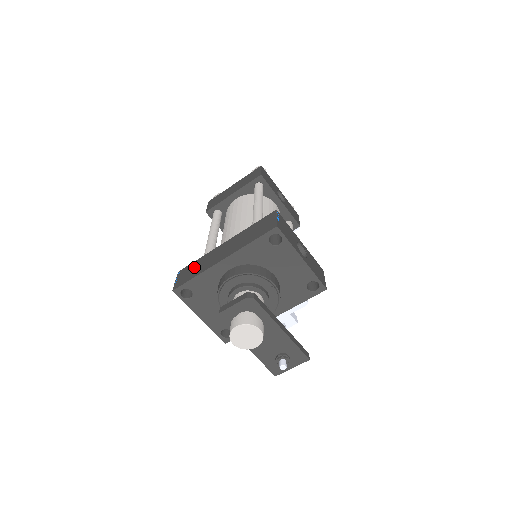
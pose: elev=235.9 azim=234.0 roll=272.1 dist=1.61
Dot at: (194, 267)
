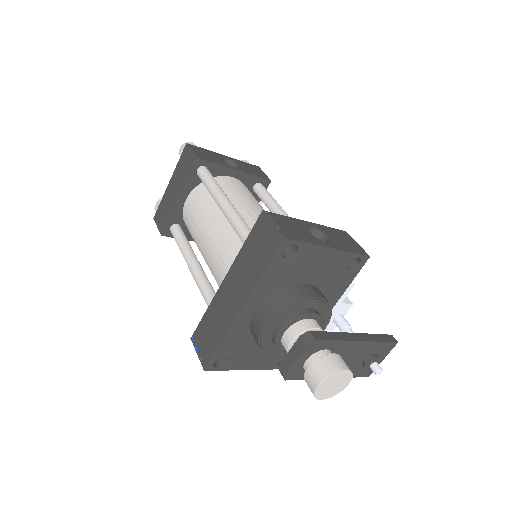
Dot at: (208, 328)
